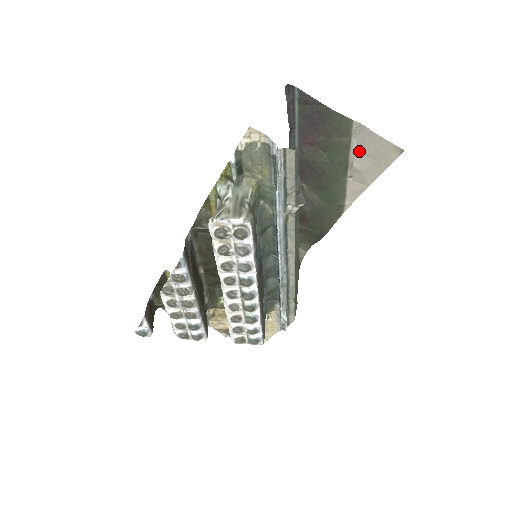
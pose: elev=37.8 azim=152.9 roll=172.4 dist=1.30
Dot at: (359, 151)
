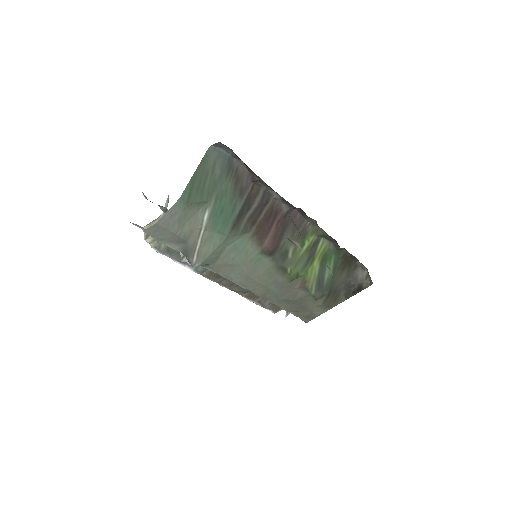
Dot at: occluded
